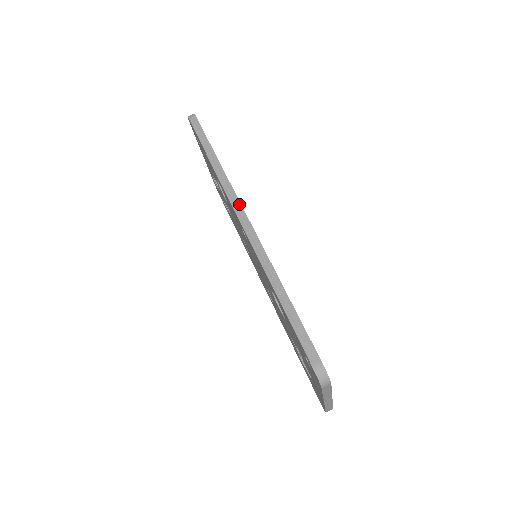
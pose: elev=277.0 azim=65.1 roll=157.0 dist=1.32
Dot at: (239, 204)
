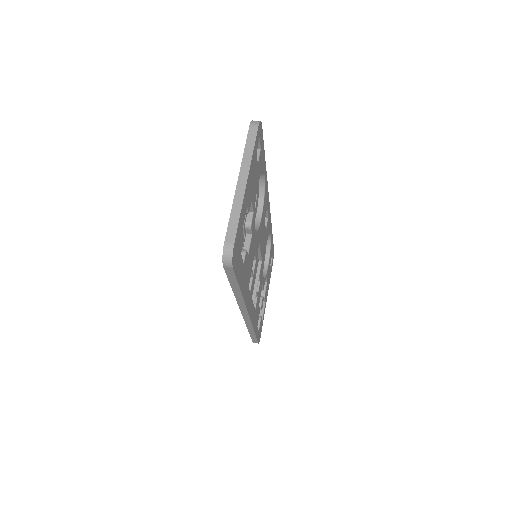
Dot at: occluded
